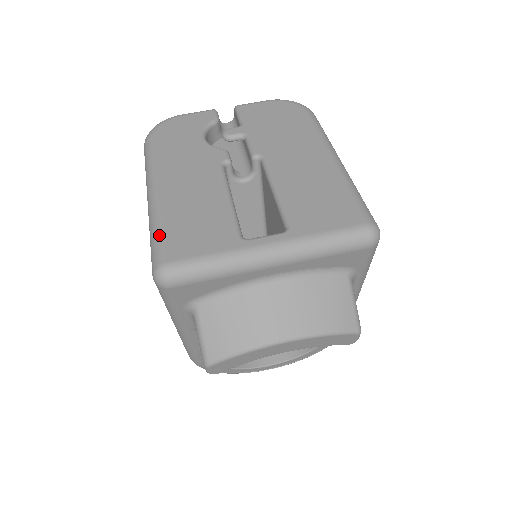
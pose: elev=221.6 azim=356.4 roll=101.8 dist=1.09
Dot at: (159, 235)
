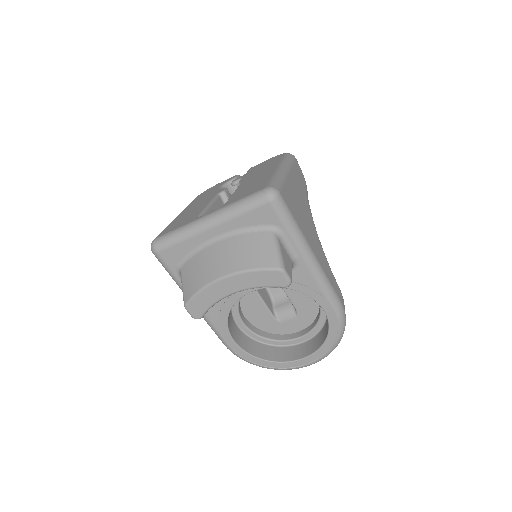
Dot at: (163, 230)
